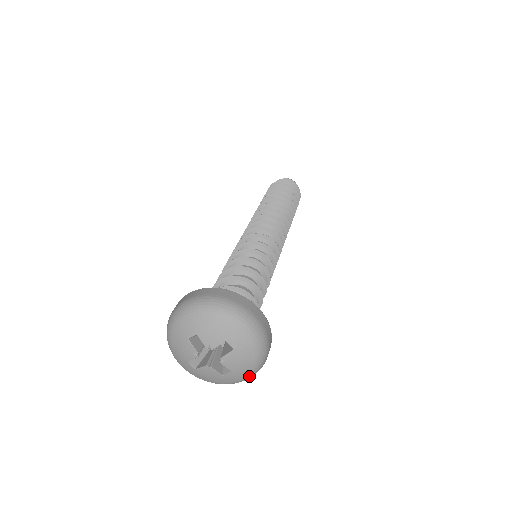
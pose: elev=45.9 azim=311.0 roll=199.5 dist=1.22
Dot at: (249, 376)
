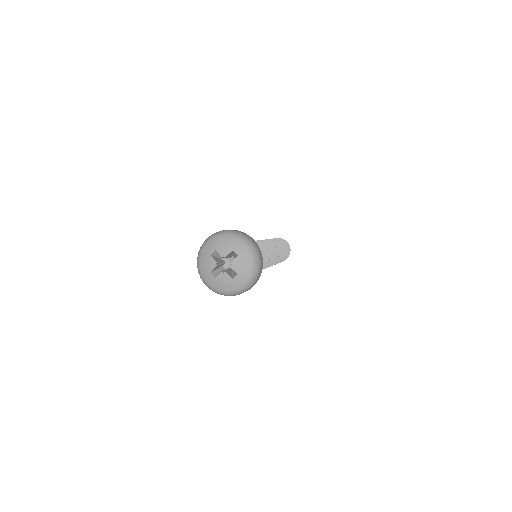
Dot at: (249, 281)
